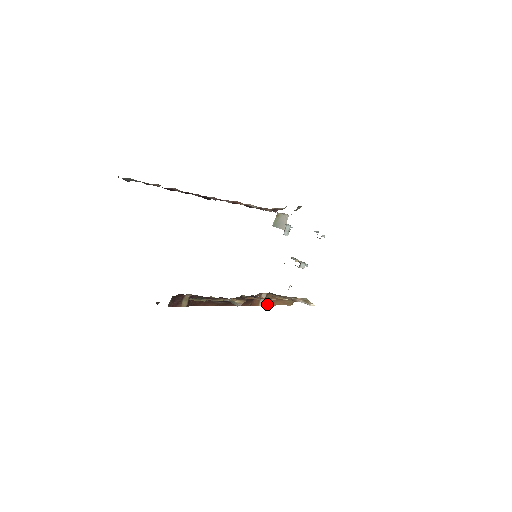
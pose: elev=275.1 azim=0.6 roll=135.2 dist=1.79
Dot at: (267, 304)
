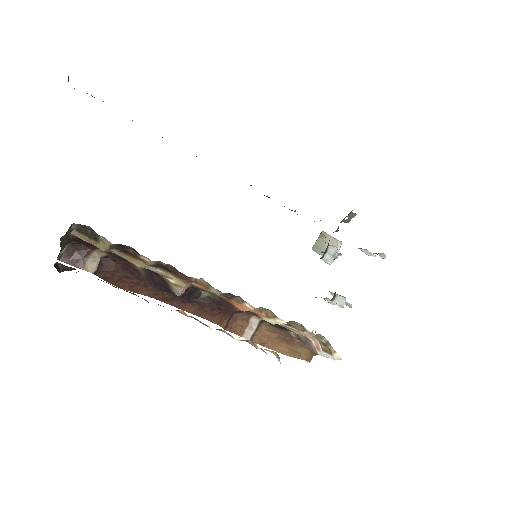
Dot at: (260, 342)
